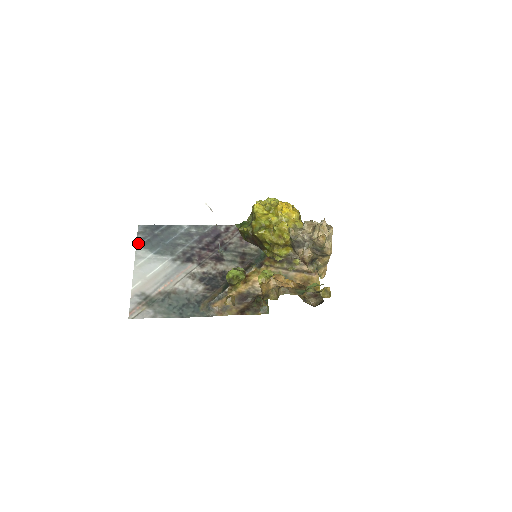
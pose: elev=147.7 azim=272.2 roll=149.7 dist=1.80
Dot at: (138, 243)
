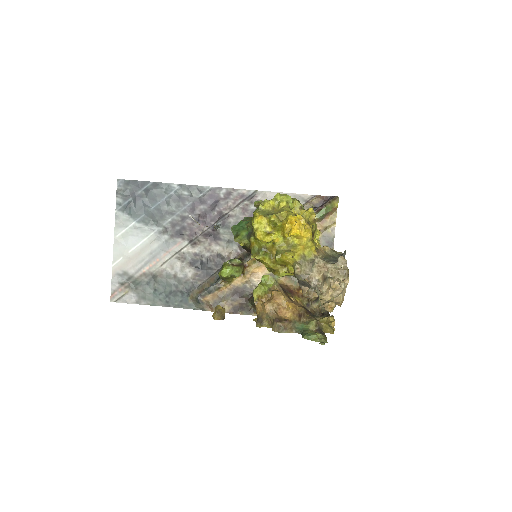
Dot at: (118, 205)
